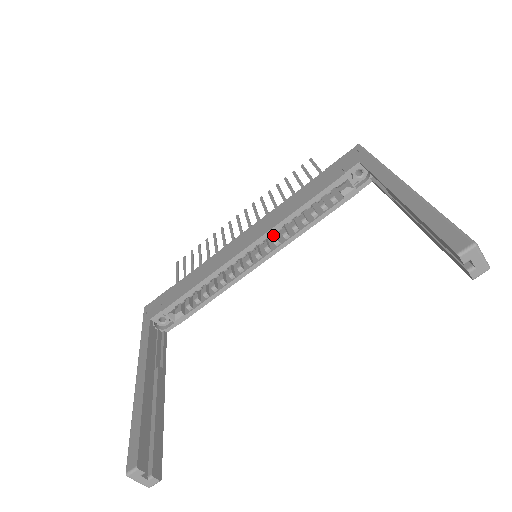
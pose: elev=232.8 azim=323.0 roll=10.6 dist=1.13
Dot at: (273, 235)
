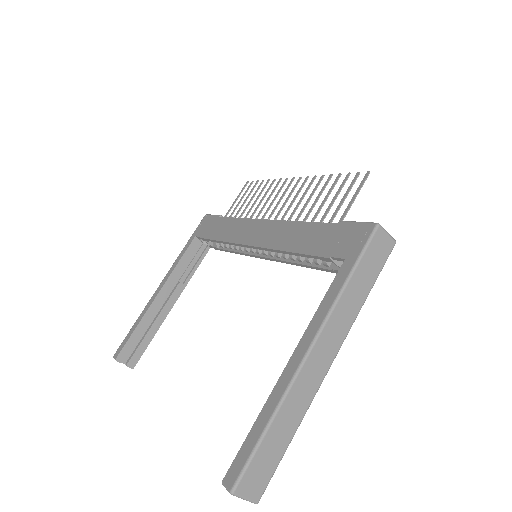
Dot at: occluded
